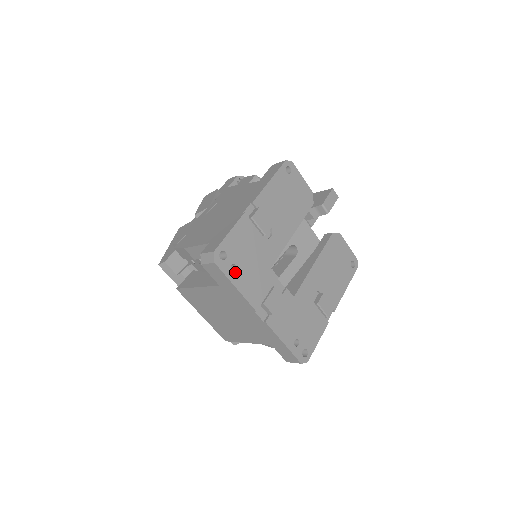
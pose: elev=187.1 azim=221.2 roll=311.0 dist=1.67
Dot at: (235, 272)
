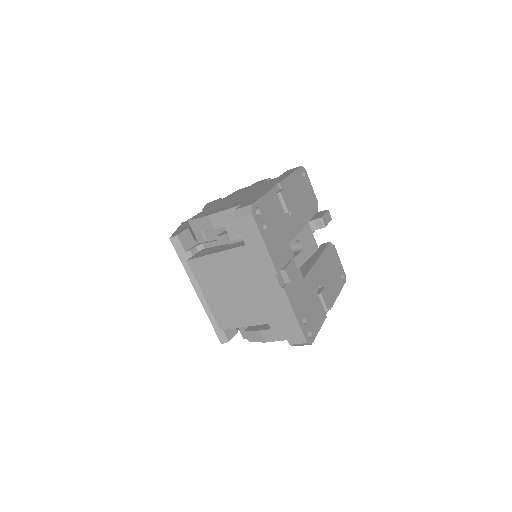
Dot at: (265, 231)
